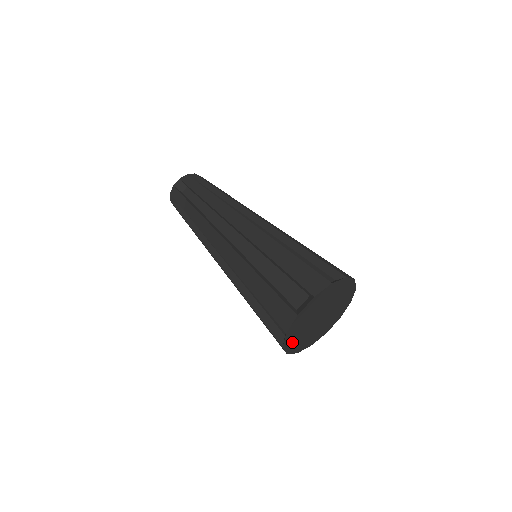
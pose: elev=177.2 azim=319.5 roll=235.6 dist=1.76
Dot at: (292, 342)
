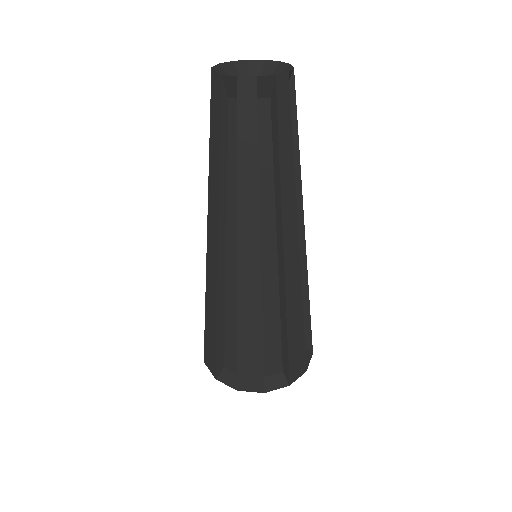
Dot at: occluded
